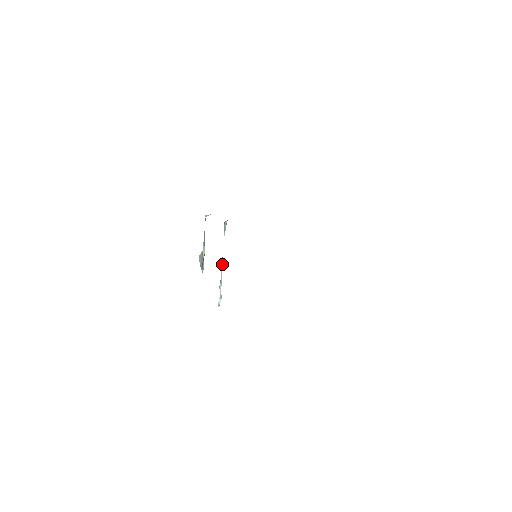
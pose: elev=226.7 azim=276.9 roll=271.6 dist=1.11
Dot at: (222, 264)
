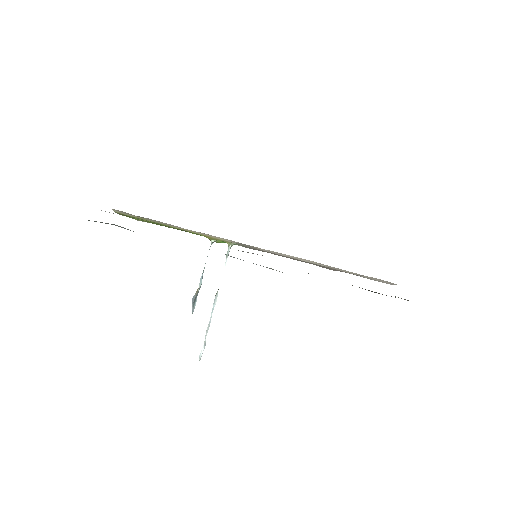
Dot at: (216, 299)
